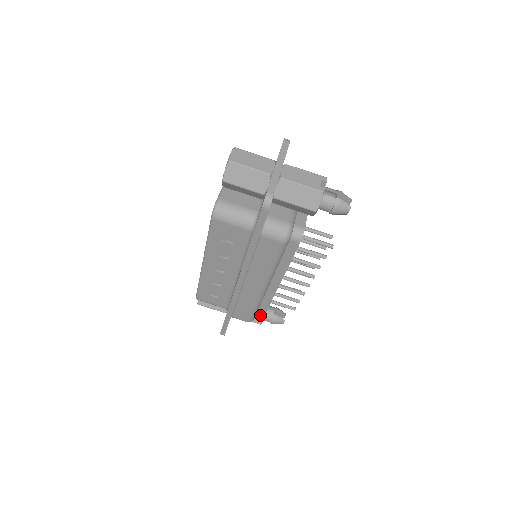
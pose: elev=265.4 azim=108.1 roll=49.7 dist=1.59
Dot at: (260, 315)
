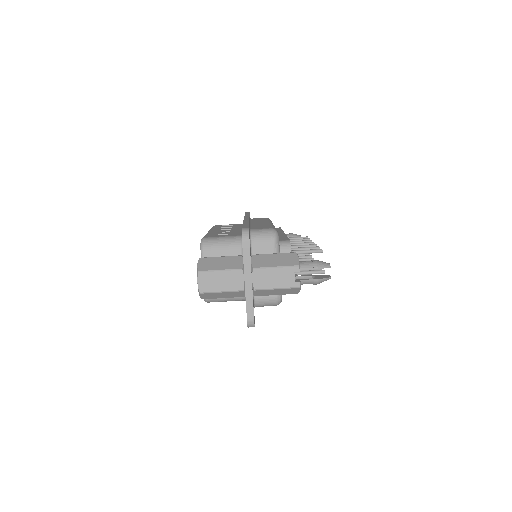
Dot at: occluded
